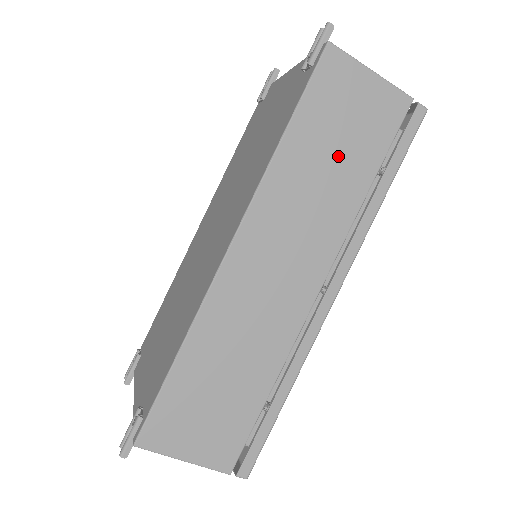
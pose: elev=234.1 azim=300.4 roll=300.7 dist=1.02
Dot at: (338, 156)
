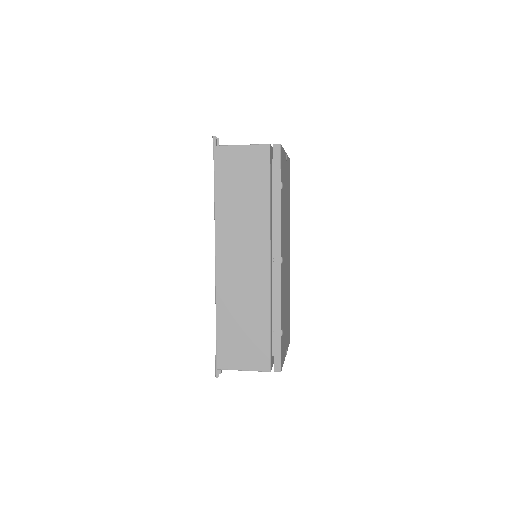
Dot at: (245, 193)
